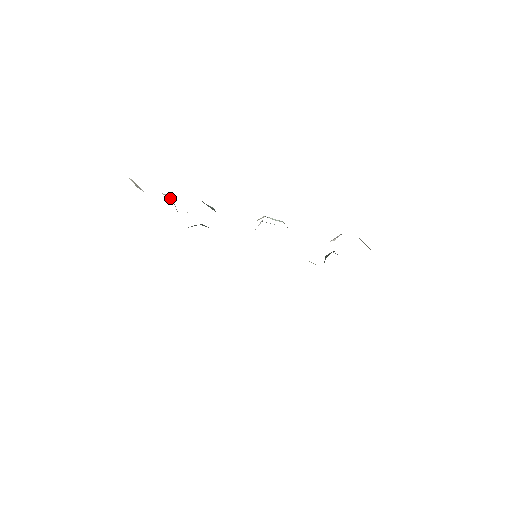
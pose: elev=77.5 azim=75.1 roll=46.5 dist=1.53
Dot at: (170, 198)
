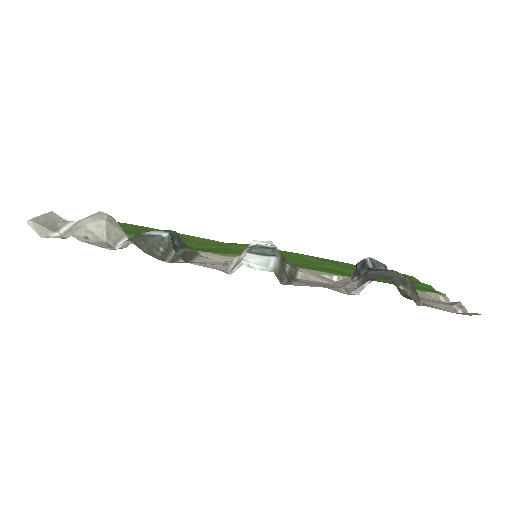
Dot at: (101, 229)
